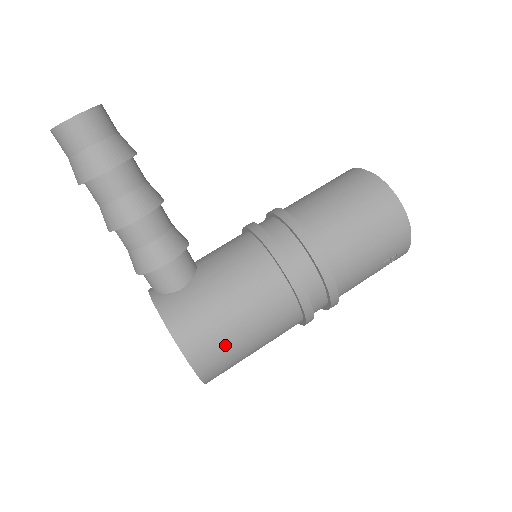
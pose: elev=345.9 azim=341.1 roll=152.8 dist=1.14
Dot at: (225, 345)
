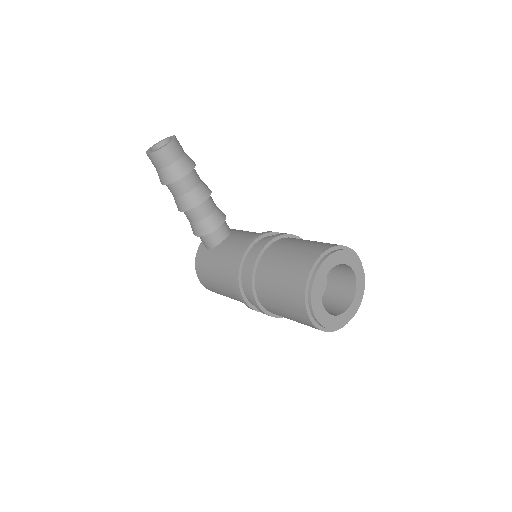
Dot at: (215, 290)
